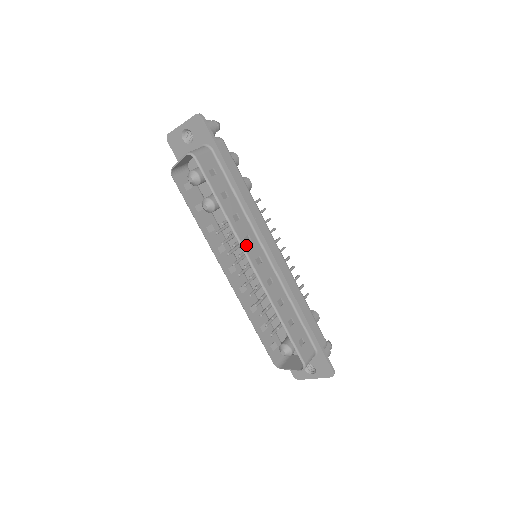
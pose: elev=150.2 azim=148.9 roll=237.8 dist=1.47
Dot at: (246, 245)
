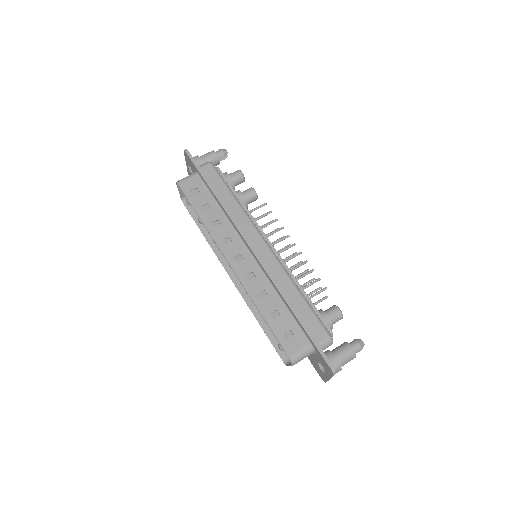
Dot at: (224, 246)
